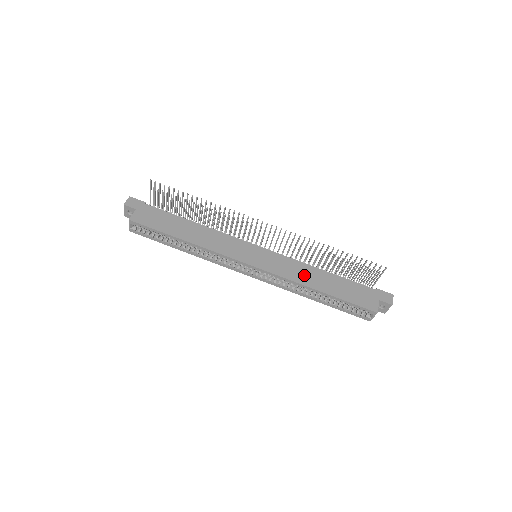
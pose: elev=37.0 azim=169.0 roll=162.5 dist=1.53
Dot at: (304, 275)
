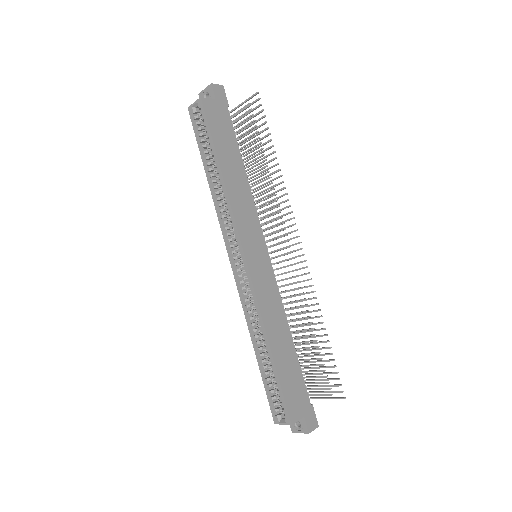
Dot at: (274, 319)
